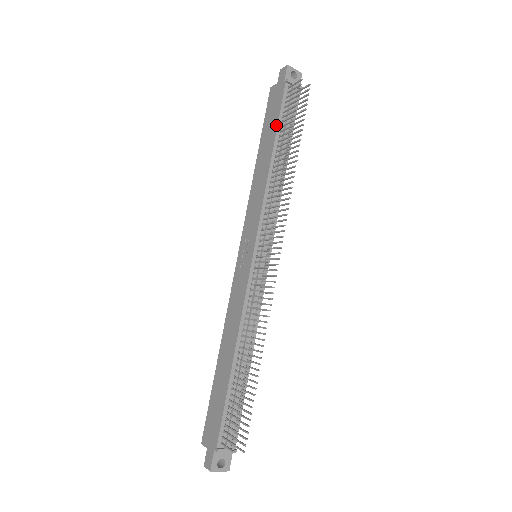
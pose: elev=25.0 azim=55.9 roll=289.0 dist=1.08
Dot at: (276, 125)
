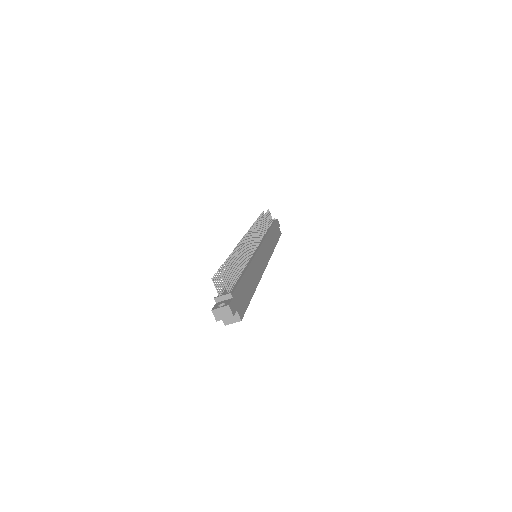
Dot at: occluded
